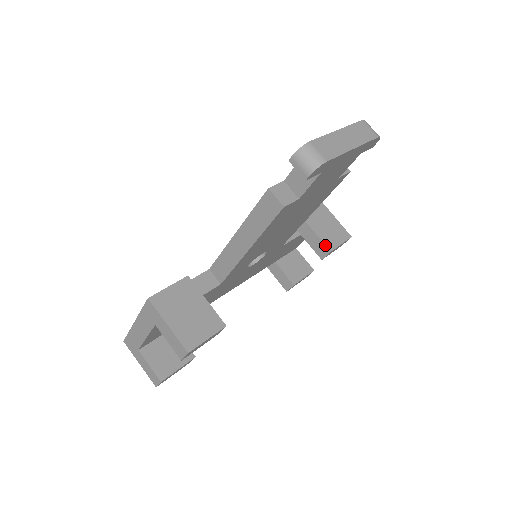
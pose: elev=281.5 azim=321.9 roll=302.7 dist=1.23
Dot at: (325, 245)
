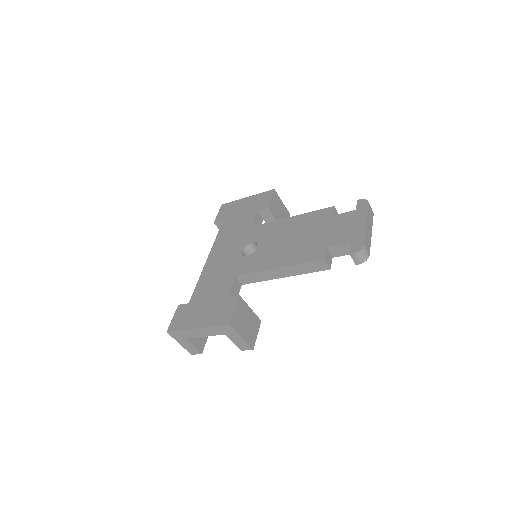
Dot at: occluded
